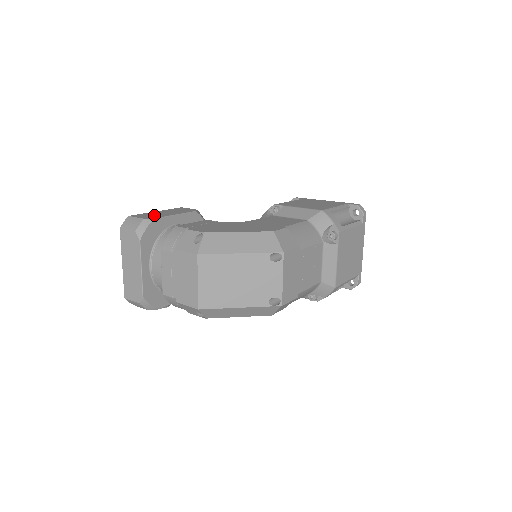
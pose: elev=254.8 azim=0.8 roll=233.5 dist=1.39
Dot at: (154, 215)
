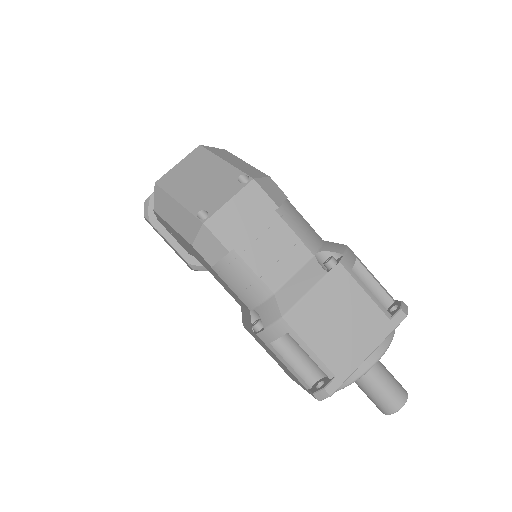
Dot at: occluded
